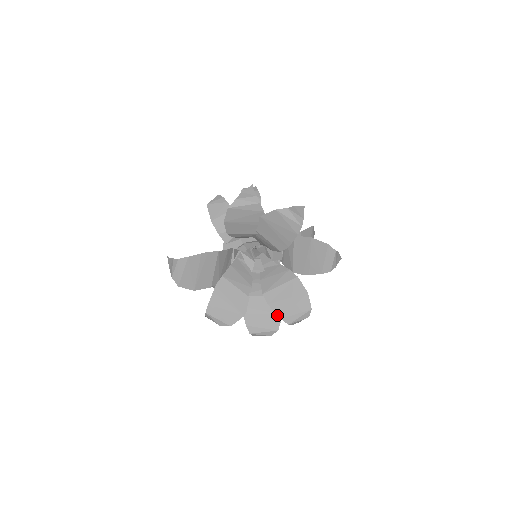
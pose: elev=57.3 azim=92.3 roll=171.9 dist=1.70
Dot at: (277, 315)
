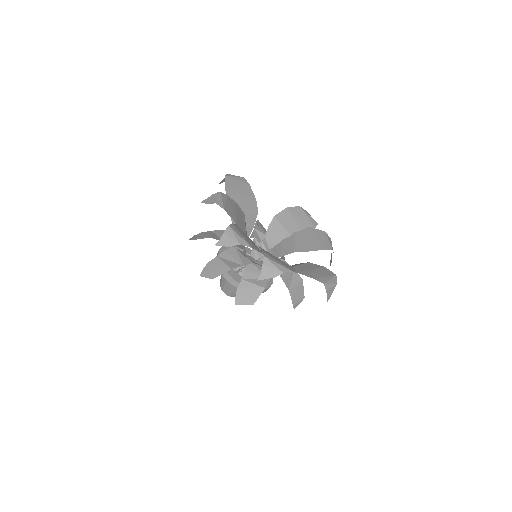
Dot at: (259, 250)
